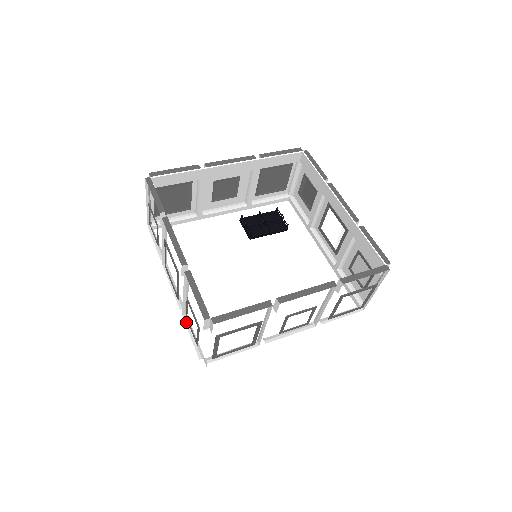
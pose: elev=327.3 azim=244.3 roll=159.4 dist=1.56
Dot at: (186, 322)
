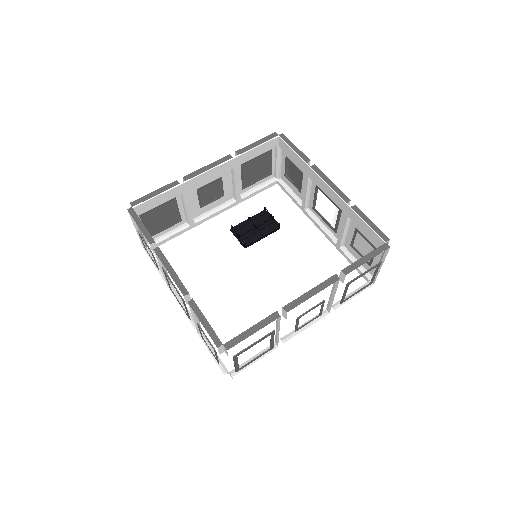
Dot at: (203, 340)
